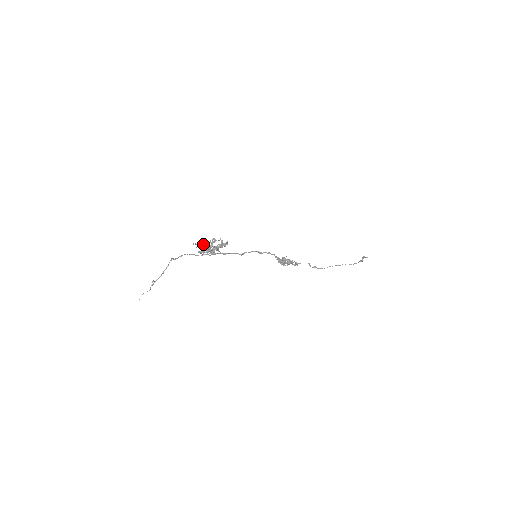
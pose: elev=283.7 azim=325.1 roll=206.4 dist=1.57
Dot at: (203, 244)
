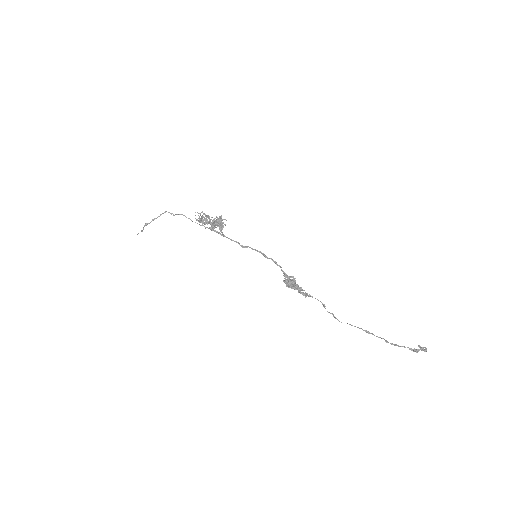
Dot at: occluded
